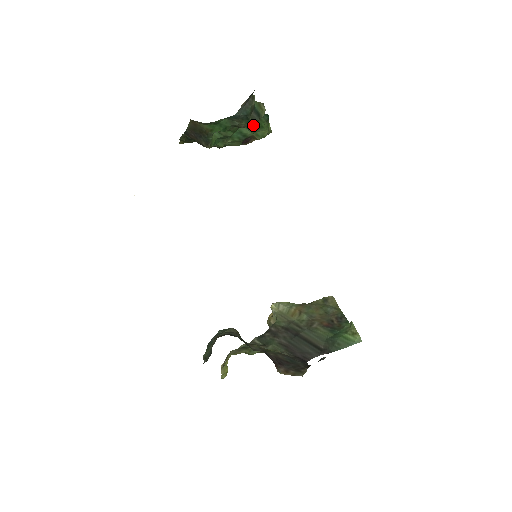
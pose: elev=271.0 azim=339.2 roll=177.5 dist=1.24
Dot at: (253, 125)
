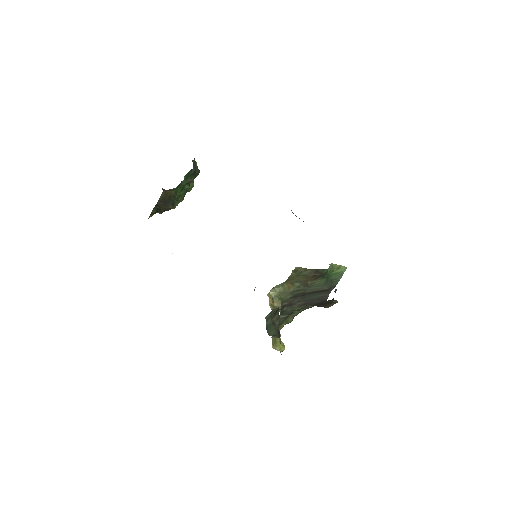
Dot at: occluded
